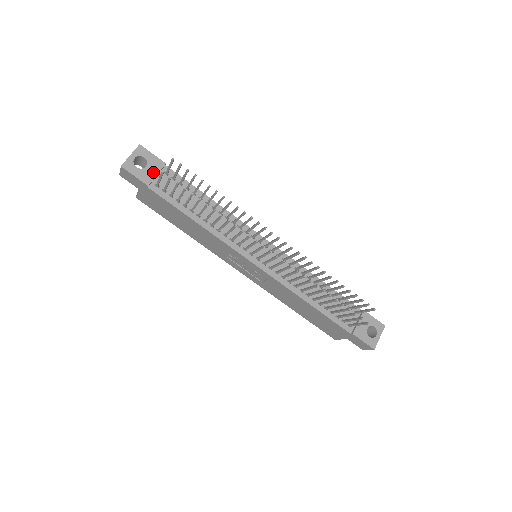
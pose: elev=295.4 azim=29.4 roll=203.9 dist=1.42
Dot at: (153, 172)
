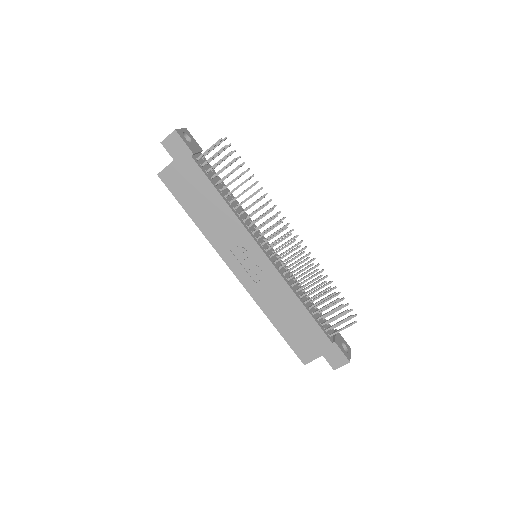
Dot at: (196, 149)
